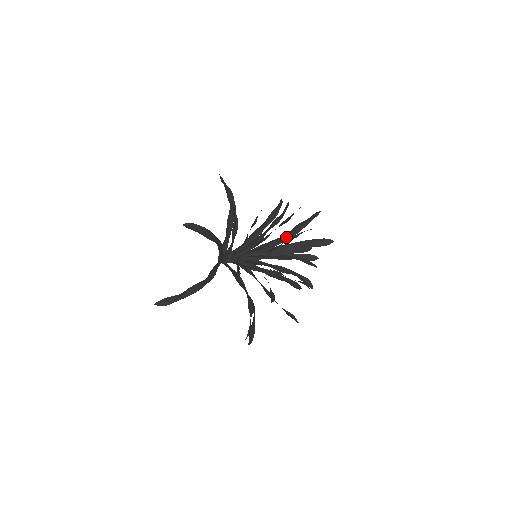
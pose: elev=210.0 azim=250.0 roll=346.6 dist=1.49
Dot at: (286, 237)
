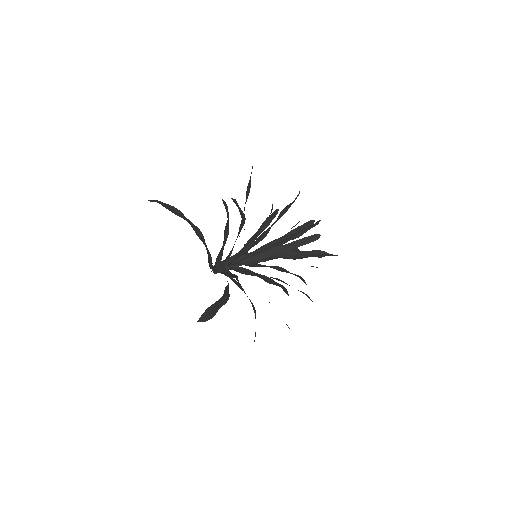
Dot at: (291, 257)
